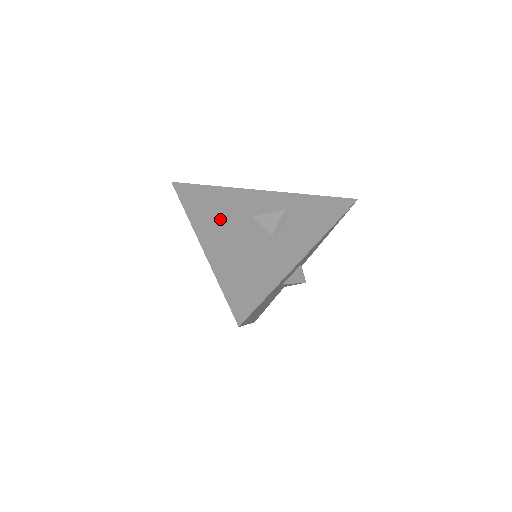
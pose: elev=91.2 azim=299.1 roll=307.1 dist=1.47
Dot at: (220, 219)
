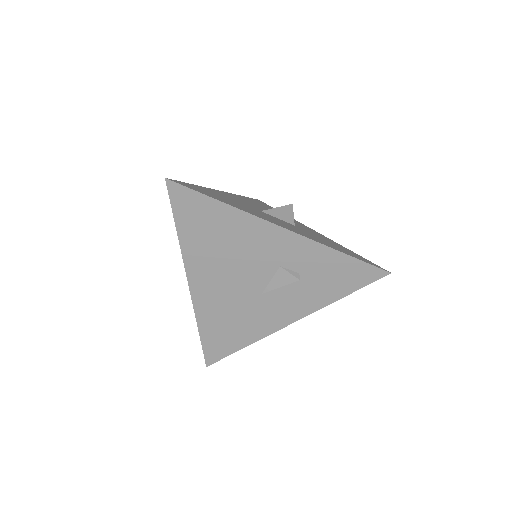
Dot at: occluded
